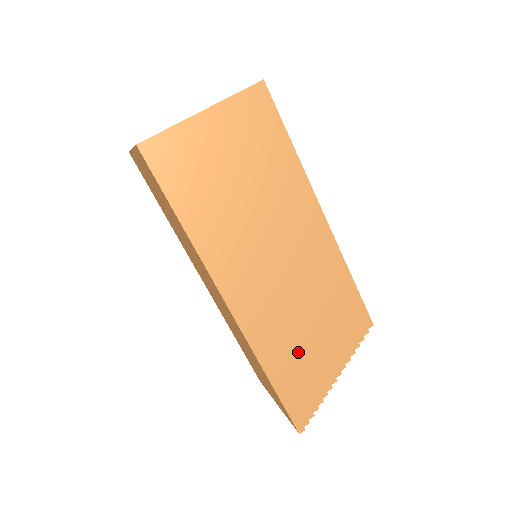
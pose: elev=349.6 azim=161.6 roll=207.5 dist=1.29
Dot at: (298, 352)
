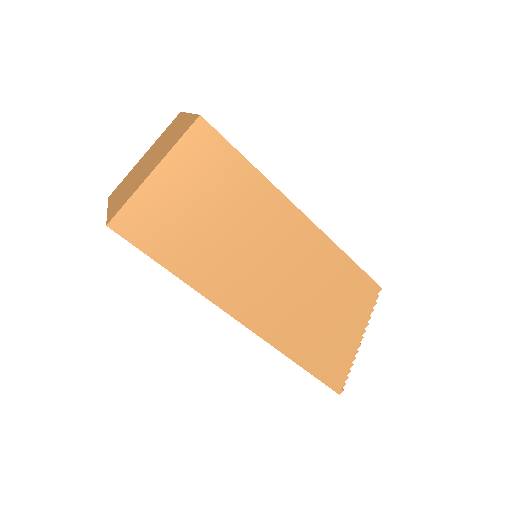
Dot at: (317, 335)
